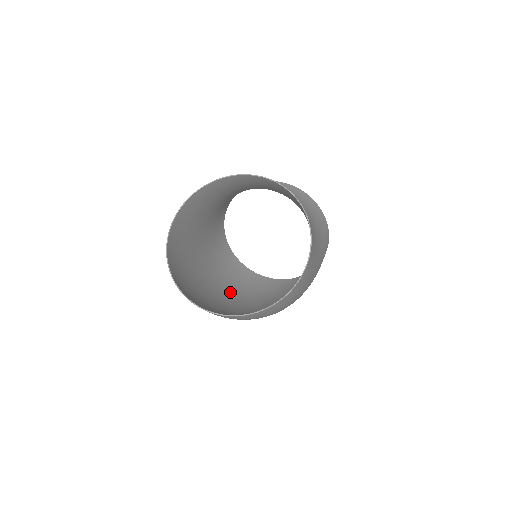
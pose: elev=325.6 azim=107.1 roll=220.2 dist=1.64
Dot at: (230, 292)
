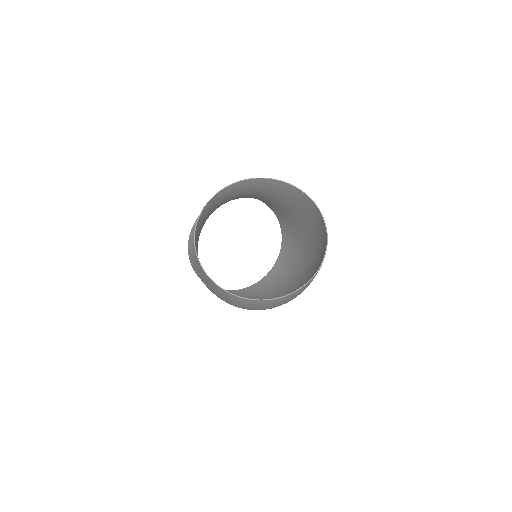
Dot at: occluded
